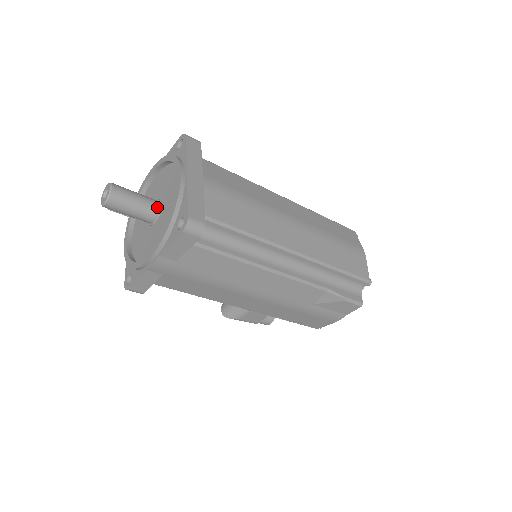
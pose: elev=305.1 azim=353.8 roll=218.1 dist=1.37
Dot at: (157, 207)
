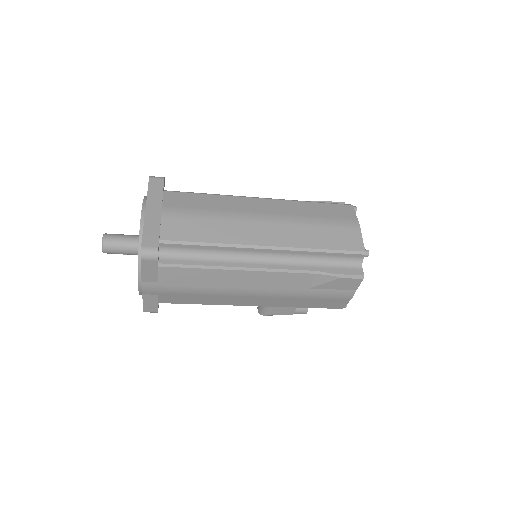
Dot at: occluded
